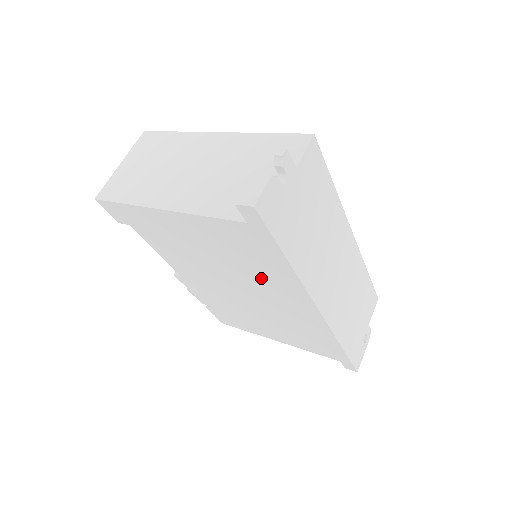
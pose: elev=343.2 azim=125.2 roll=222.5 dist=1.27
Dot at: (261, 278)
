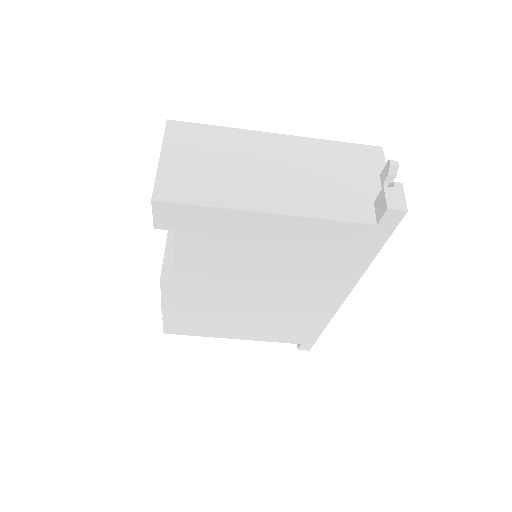
Dot at: (314, 275)
